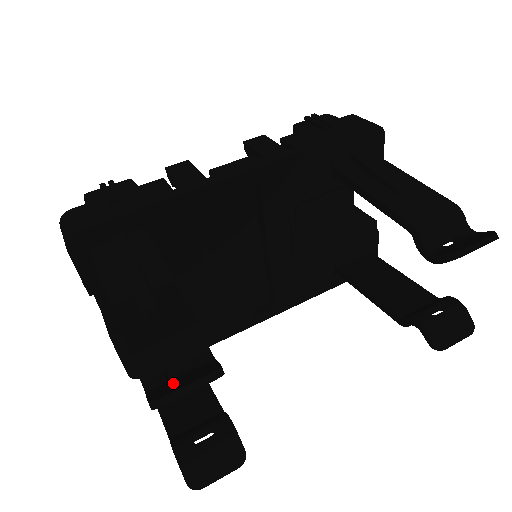
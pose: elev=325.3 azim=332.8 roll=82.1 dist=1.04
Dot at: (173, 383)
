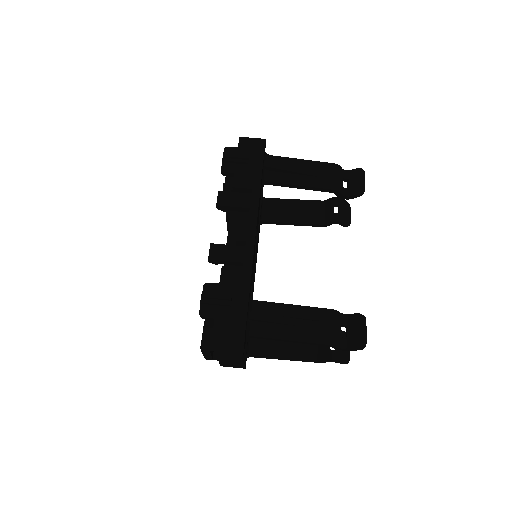
Dot at: (353, 336)
